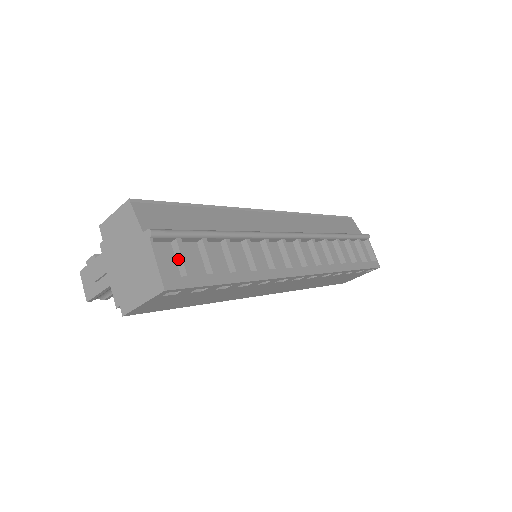
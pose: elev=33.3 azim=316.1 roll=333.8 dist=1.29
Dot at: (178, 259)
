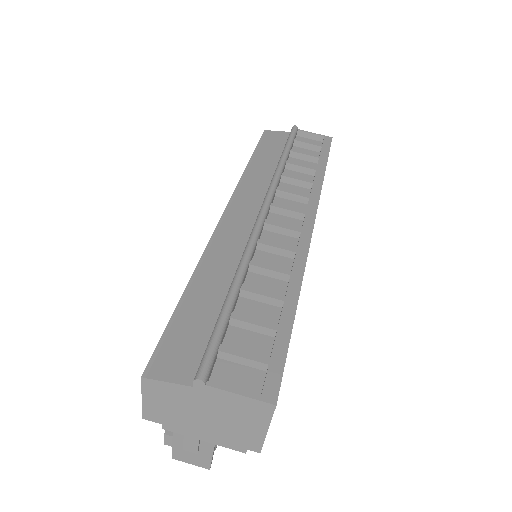
Dot at: (242, 362)
